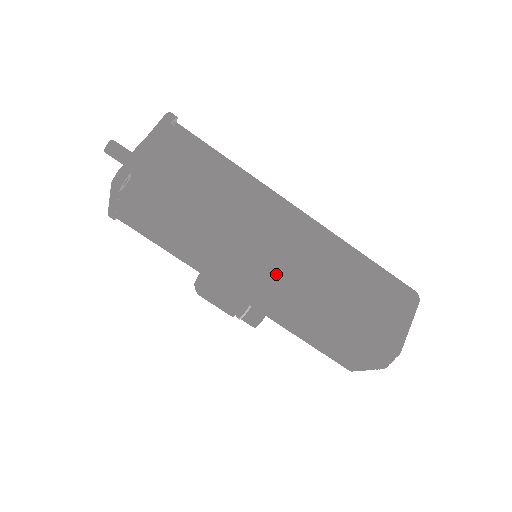
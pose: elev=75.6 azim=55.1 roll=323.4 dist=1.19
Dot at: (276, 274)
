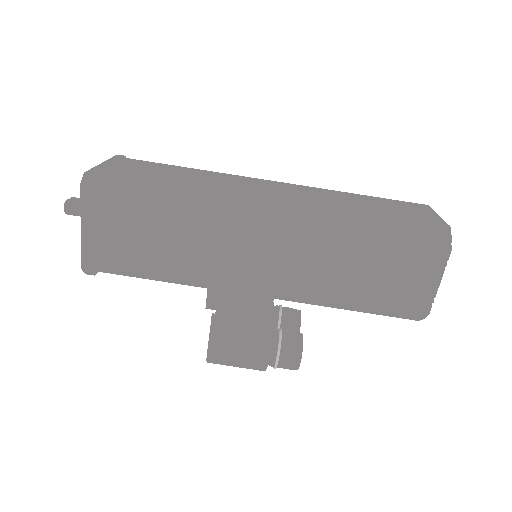
Dot at: (282, 204)
